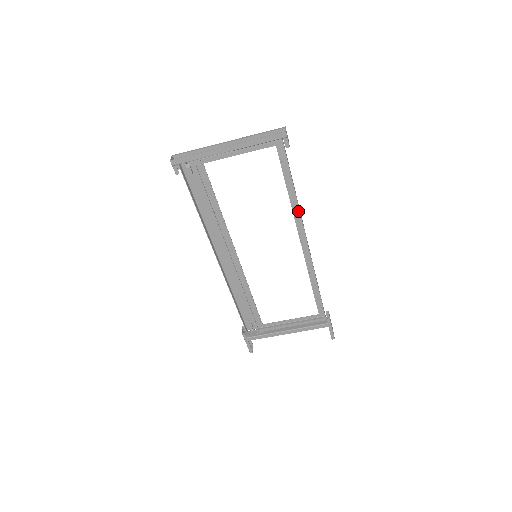
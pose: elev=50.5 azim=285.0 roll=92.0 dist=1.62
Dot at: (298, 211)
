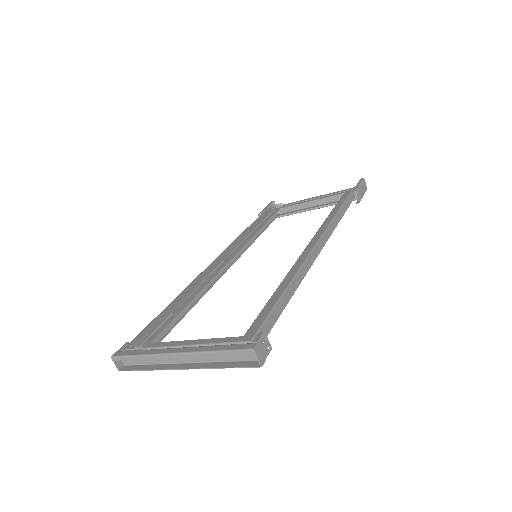
Dot at: (300, 280)
